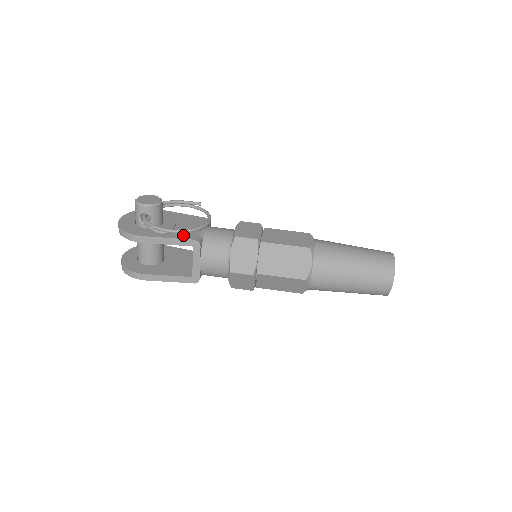
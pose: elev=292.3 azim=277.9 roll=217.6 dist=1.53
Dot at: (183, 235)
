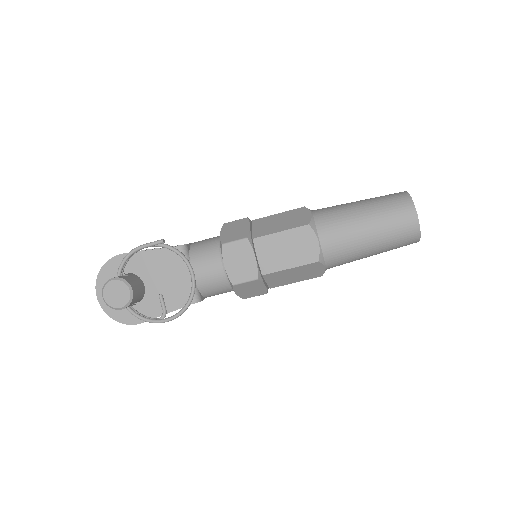
Dot at: (178, 301)
